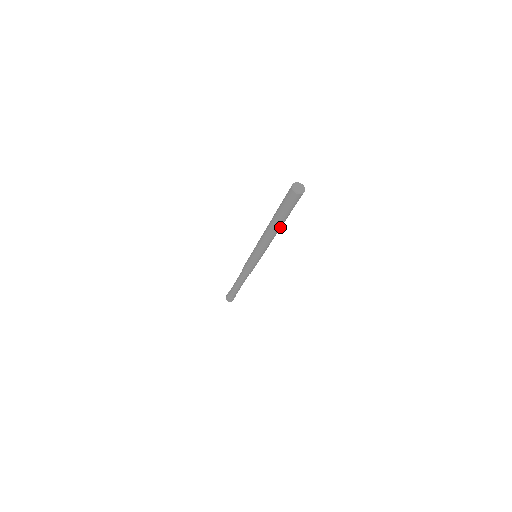
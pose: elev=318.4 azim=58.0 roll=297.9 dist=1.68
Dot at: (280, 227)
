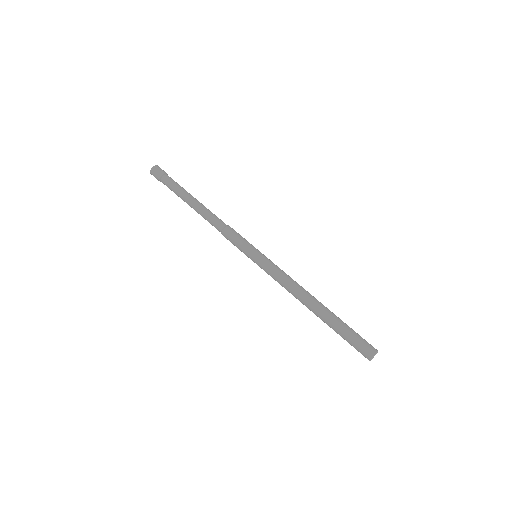
Dot at: occluded
